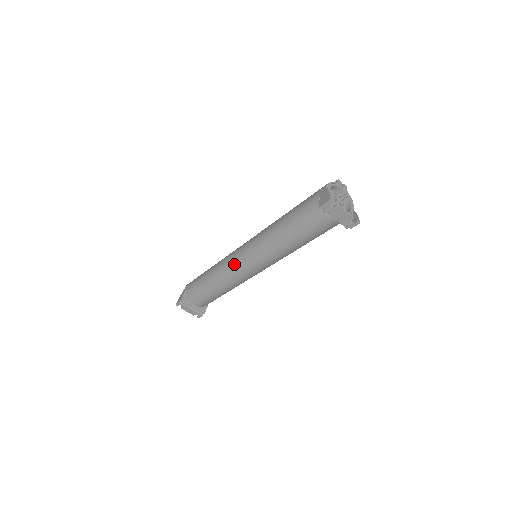
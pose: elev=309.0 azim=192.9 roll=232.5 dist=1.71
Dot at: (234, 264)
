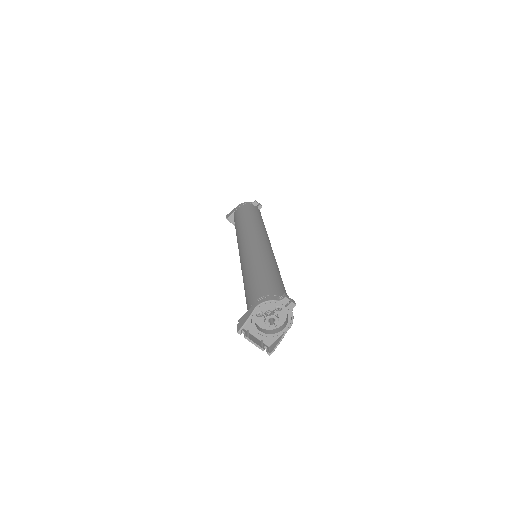
Dot at: occluded
